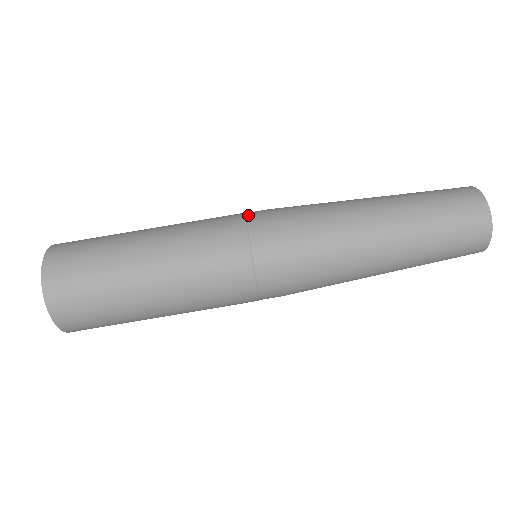
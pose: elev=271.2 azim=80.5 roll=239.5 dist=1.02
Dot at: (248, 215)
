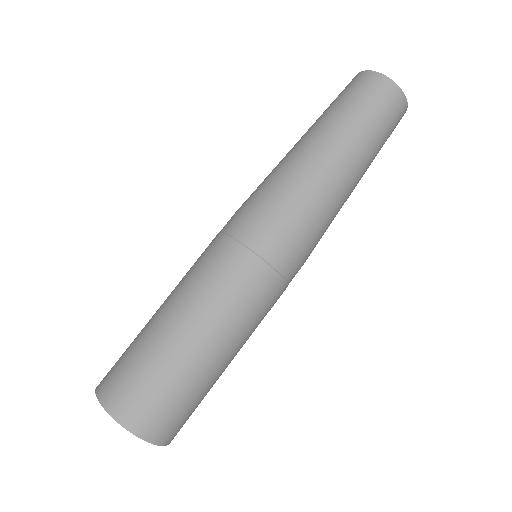
Dot at: (226, 231)
